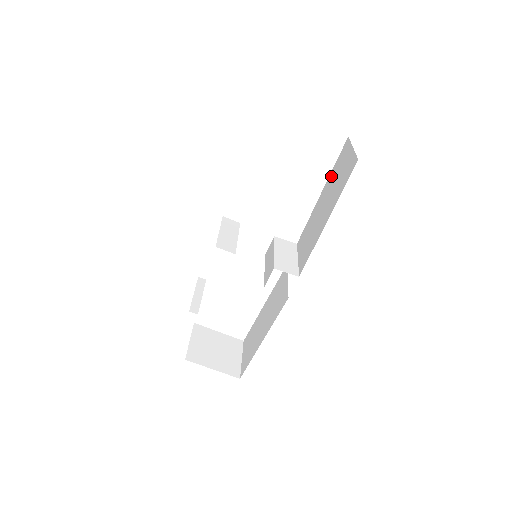
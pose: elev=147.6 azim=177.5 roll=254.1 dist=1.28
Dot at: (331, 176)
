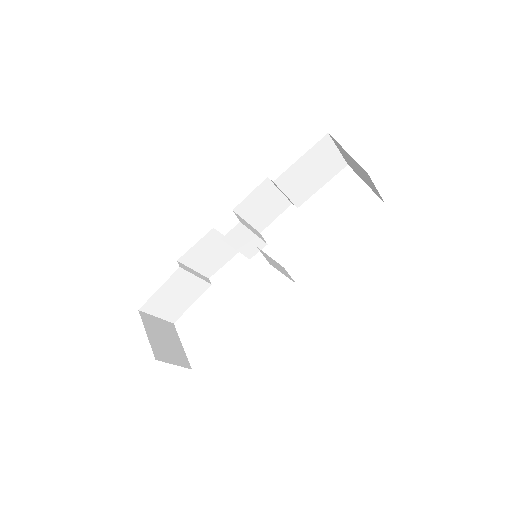
Dot at: occluded
